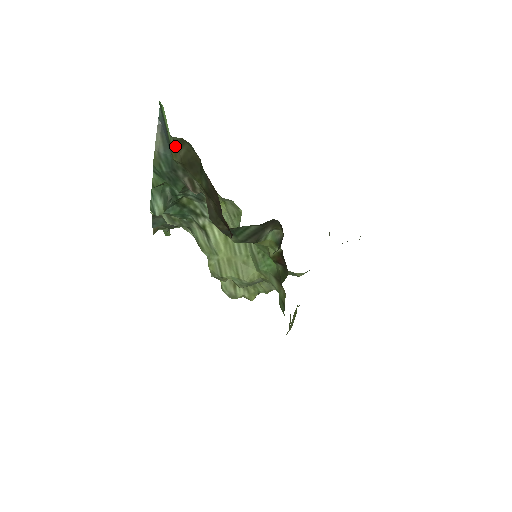
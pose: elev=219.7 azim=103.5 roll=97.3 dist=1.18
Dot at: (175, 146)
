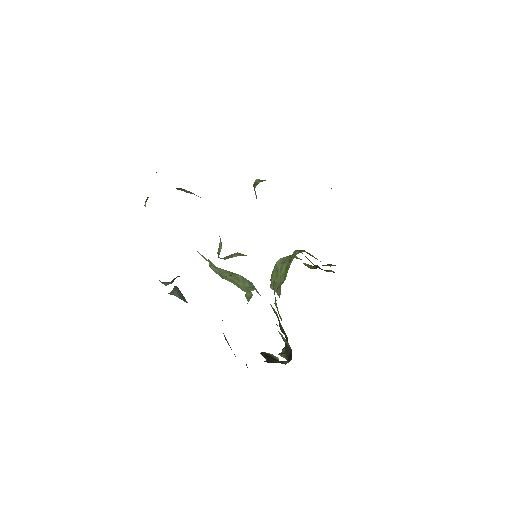
Dot at: occluded
